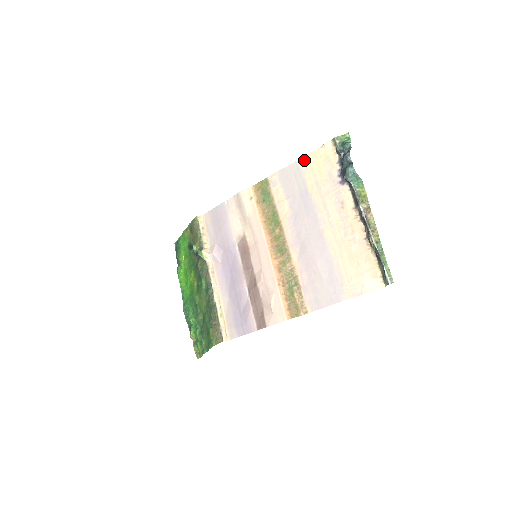
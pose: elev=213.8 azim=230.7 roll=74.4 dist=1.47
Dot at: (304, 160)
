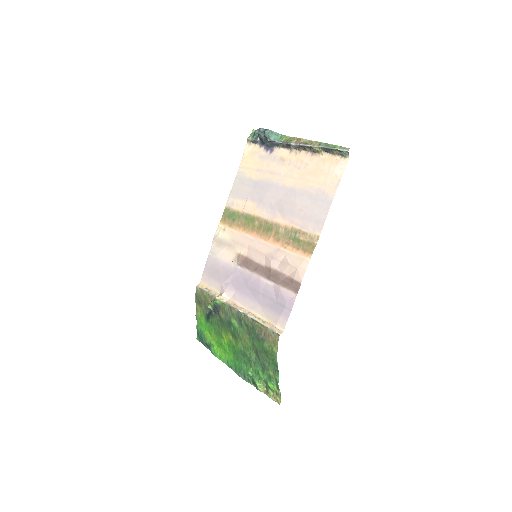
Dot at: (240, 171)
